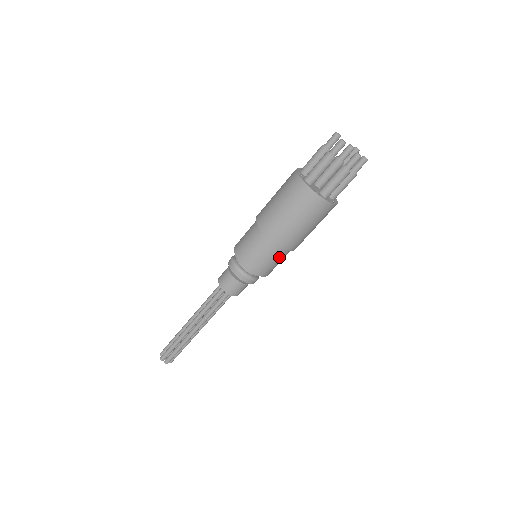
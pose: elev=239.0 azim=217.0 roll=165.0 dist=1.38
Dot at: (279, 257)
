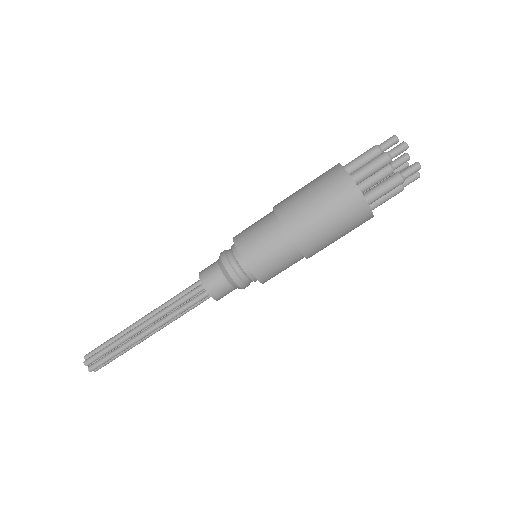
Dot at: (289, 262)
